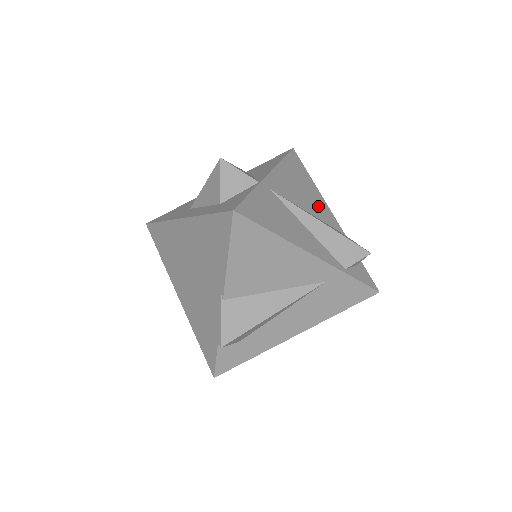
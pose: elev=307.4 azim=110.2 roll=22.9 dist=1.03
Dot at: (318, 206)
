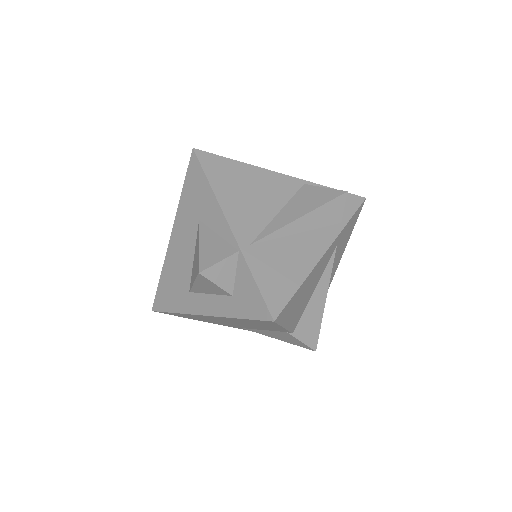
Dot at: (271, 188)
